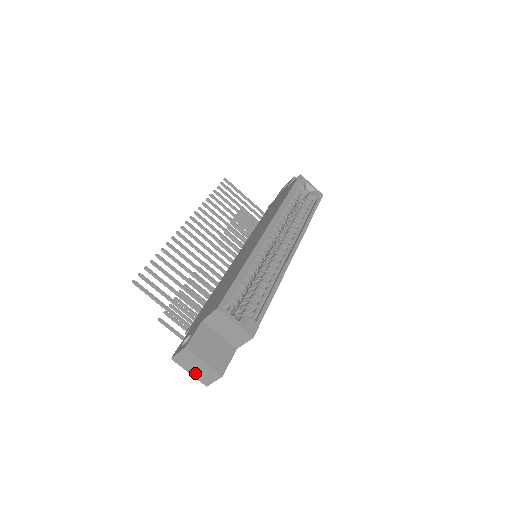
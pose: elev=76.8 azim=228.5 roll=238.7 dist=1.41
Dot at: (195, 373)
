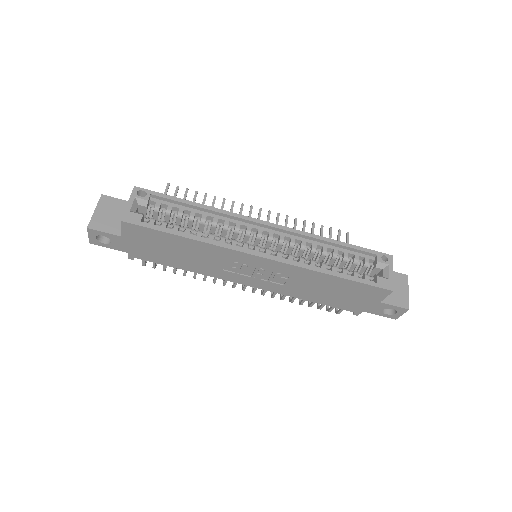
Dot at: occluded
